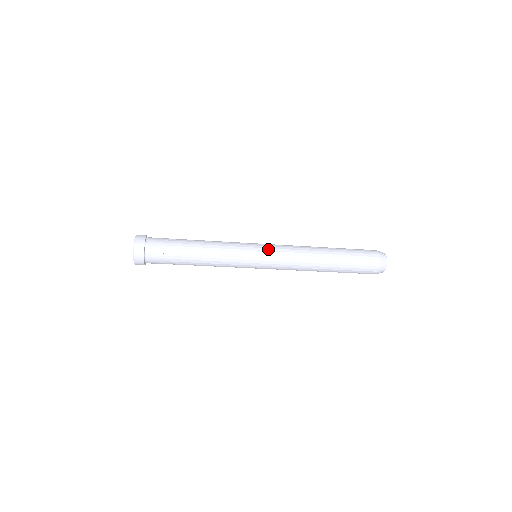
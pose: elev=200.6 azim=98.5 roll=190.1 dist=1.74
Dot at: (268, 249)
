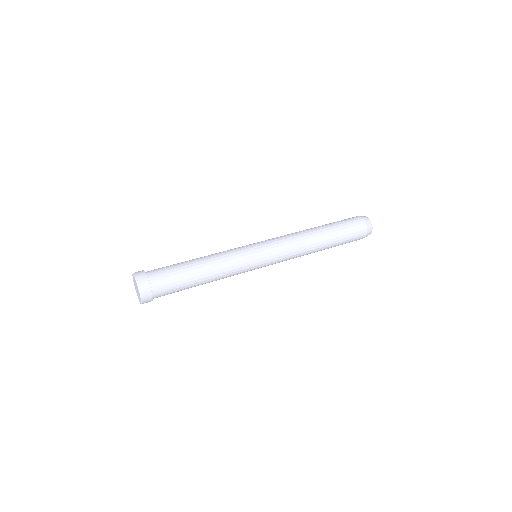
Dot at: (269, 250)
